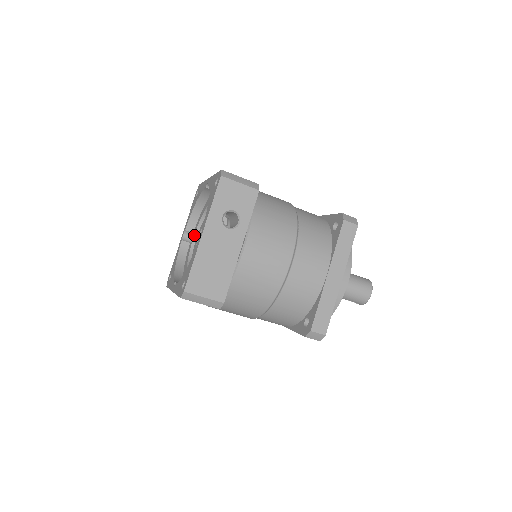
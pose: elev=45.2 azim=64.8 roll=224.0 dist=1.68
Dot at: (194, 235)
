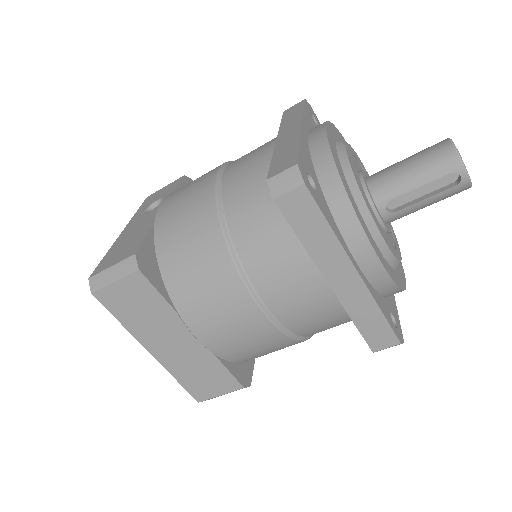
Dot at: occluded
